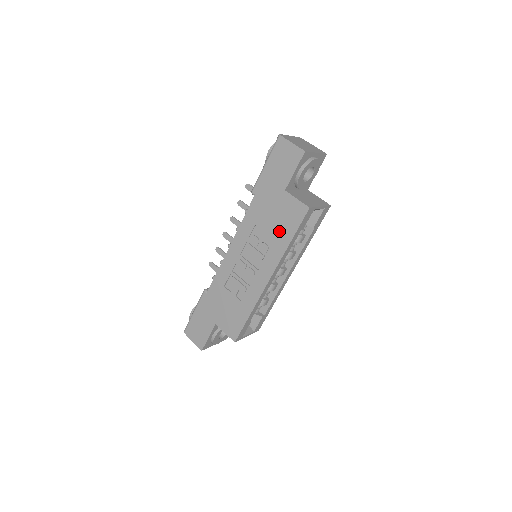
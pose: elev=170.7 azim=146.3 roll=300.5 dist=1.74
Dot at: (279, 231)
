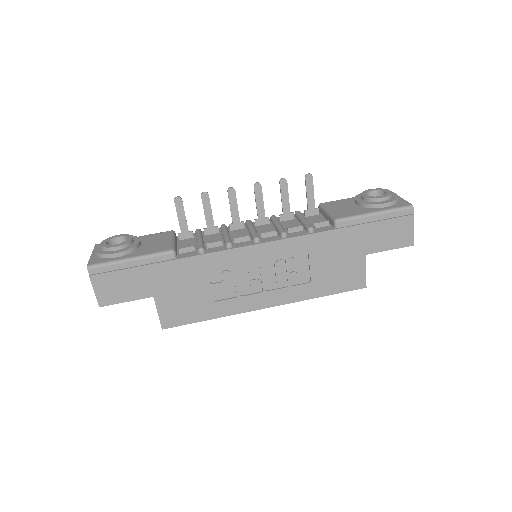
Dot at: (323, 280)
